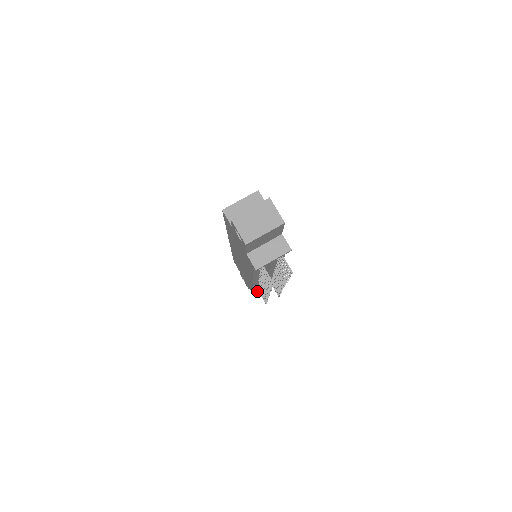
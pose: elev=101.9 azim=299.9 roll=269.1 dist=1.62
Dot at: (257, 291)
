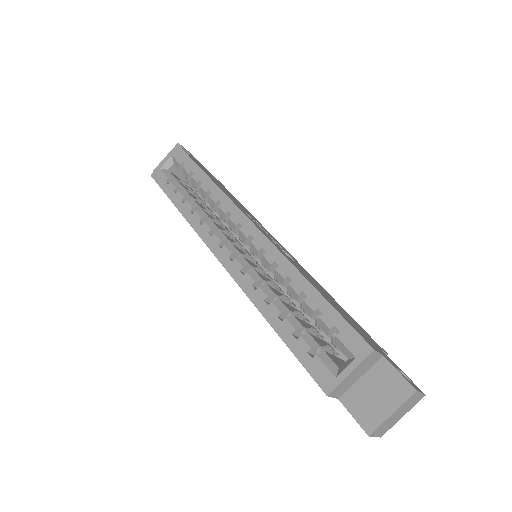
Dot at: occluded
